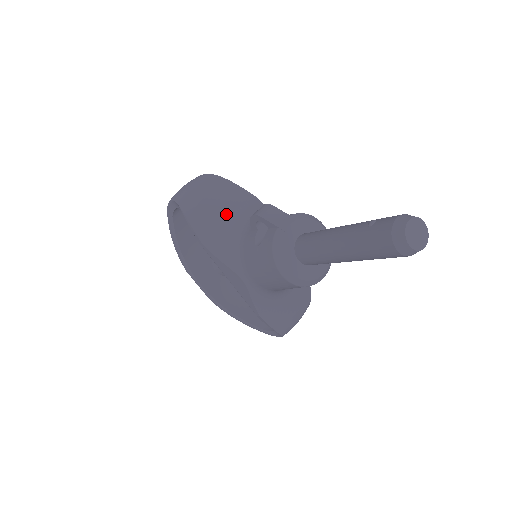
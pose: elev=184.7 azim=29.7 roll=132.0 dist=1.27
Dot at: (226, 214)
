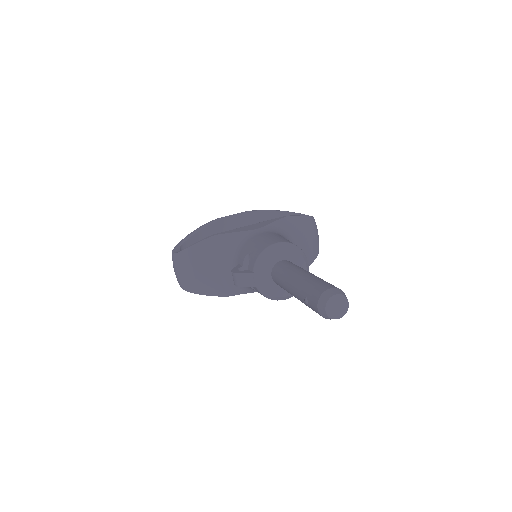
Dot at: (216, 270)
